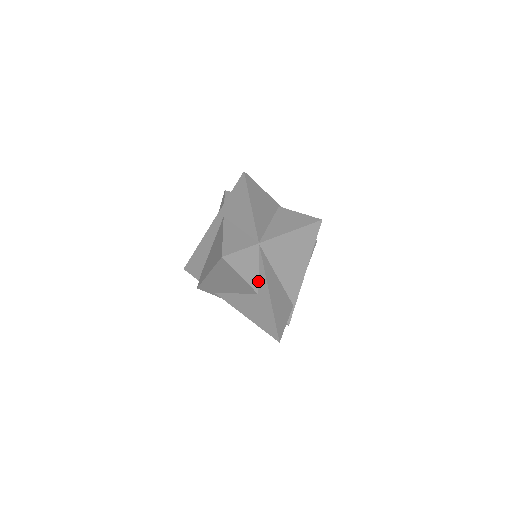
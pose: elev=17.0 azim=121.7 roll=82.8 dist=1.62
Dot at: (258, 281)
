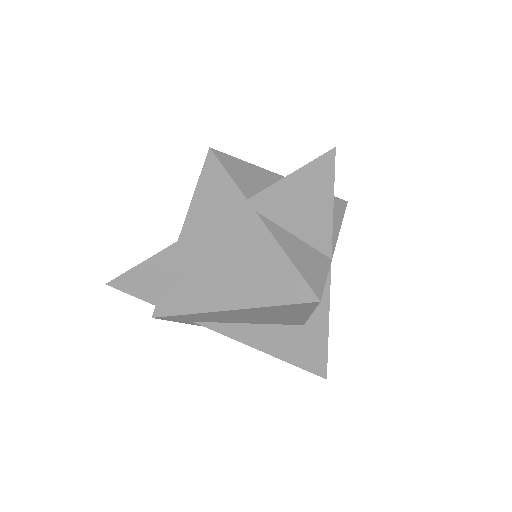
Dot at: occluded
